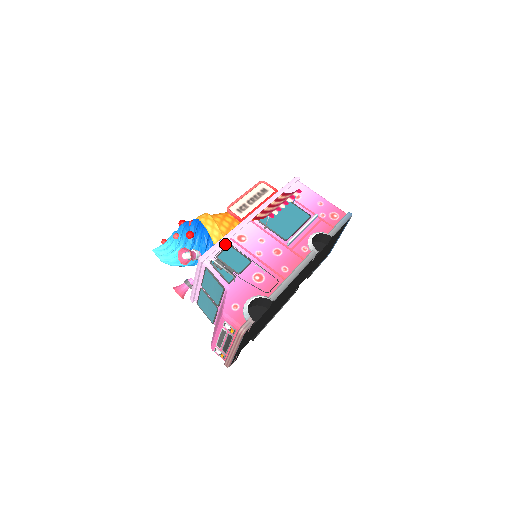
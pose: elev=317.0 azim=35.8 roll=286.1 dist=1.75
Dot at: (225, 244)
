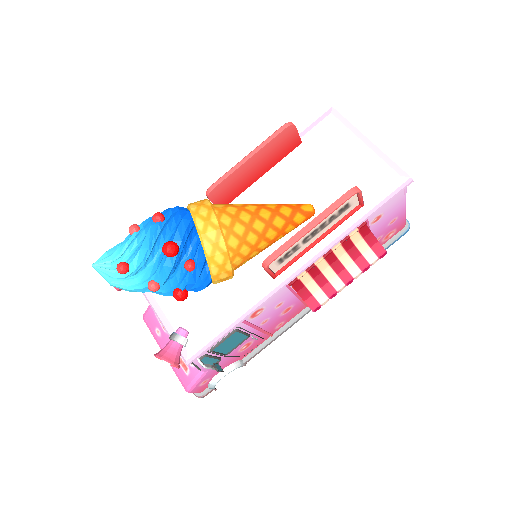
Dot at: (231, 330)
